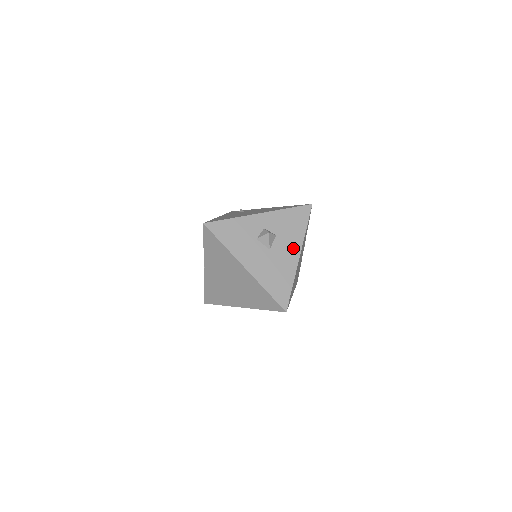
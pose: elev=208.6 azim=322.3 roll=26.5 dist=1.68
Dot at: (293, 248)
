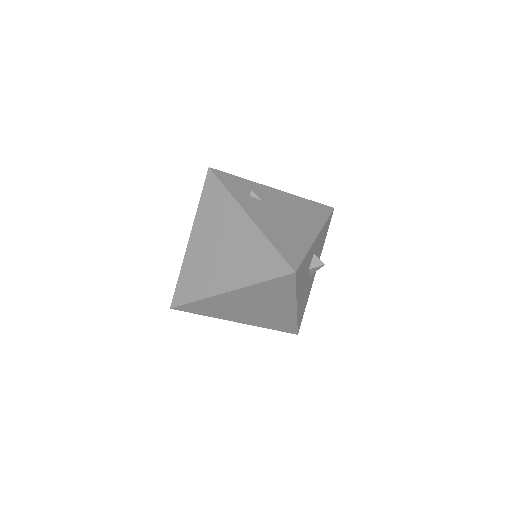
Dot at: occluded
